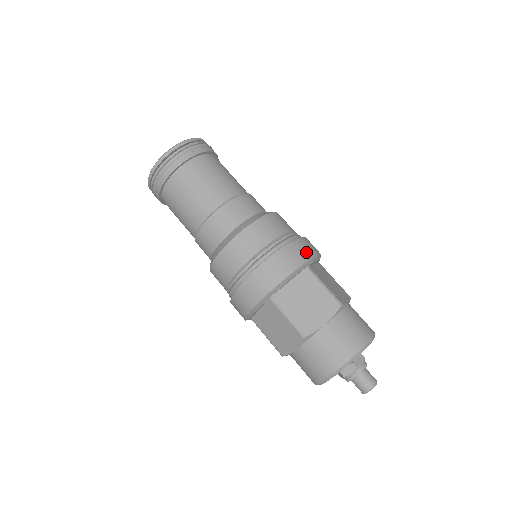
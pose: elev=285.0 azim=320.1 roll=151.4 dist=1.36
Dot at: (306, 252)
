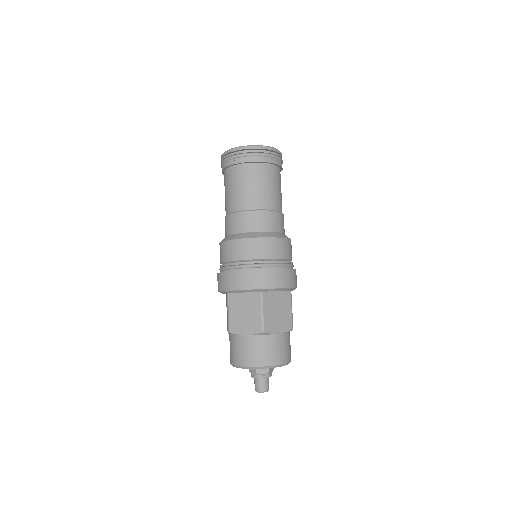
Dot at: (296, 281)
